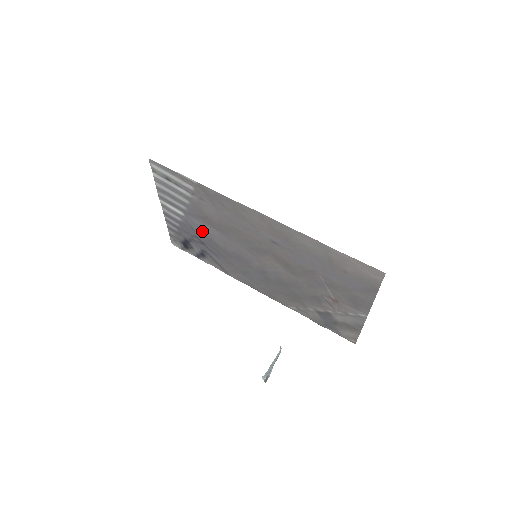
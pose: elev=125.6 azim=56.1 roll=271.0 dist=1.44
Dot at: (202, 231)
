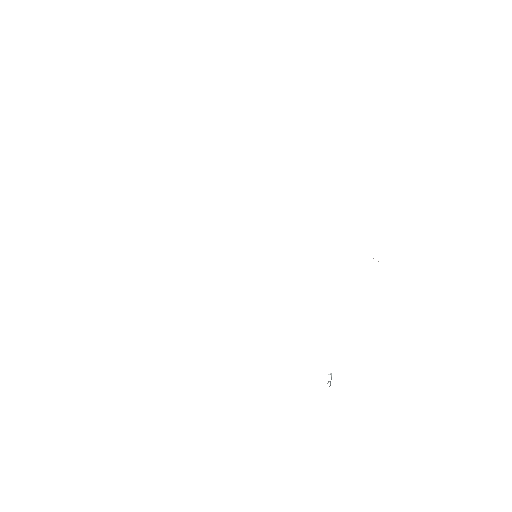
Dot at: occluded
